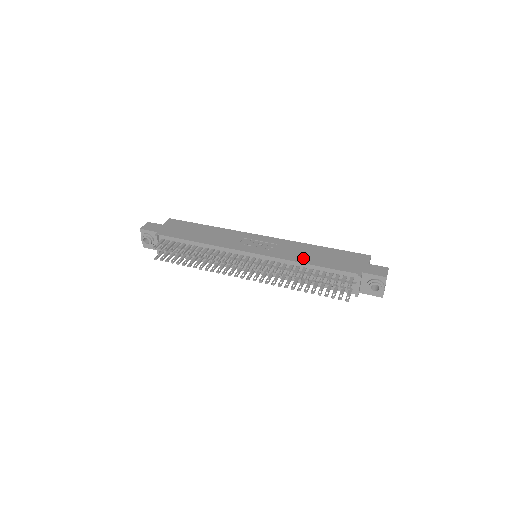
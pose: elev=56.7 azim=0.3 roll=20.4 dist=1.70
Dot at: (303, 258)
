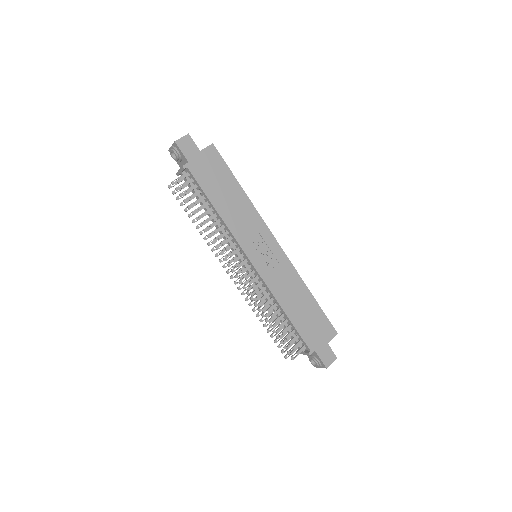
Dot at: (286, 301)
